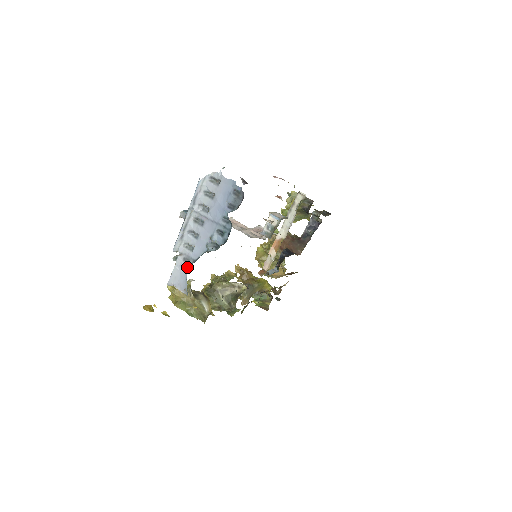
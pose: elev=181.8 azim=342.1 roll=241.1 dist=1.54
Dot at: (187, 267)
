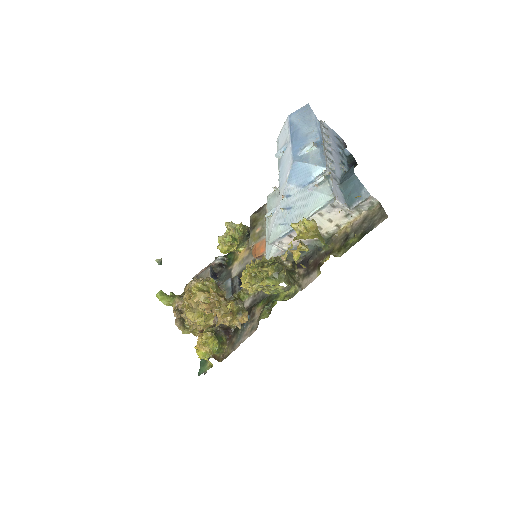
Dot at: (338, 184)
